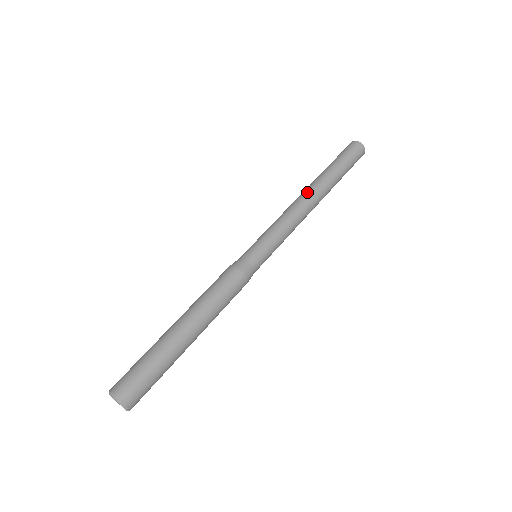
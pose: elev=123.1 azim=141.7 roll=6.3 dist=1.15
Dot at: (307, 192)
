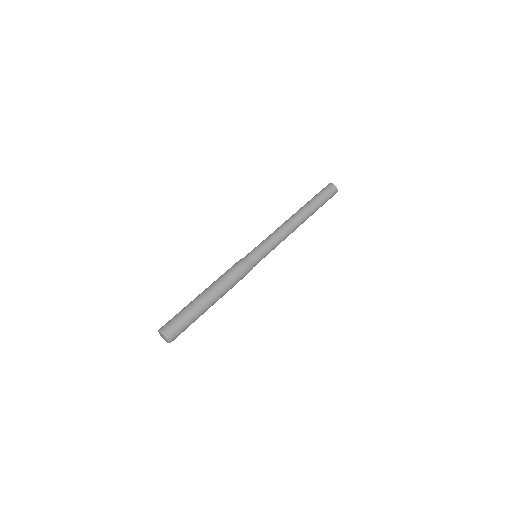
Dot at: (298, 220)
